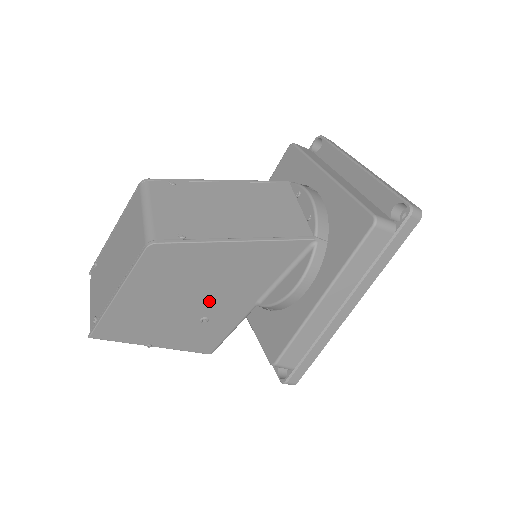
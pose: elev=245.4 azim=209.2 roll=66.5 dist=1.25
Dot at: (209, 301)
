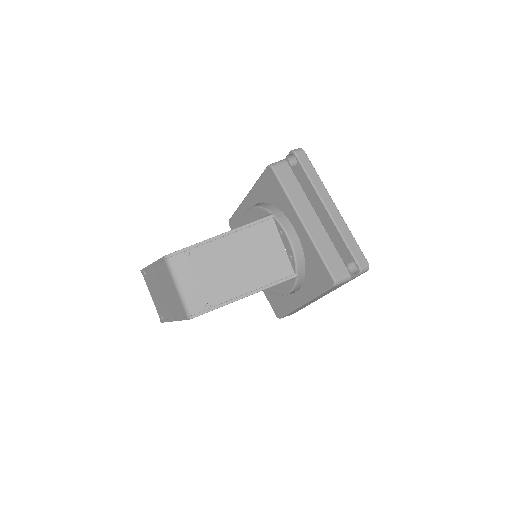
Dot at: occluded
